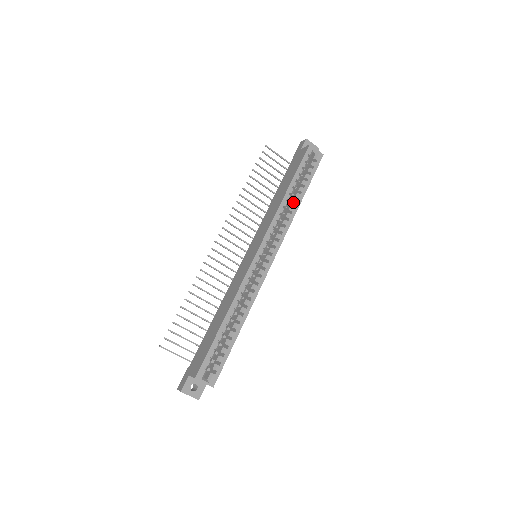
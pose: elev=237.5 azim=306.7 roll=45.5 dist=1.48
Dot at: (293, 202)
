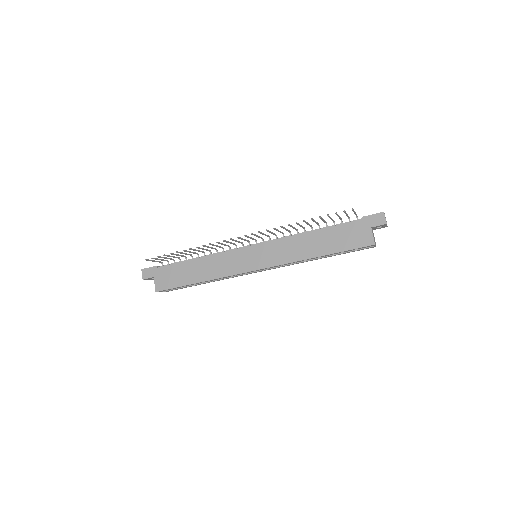
Dot at: (315, 258)
